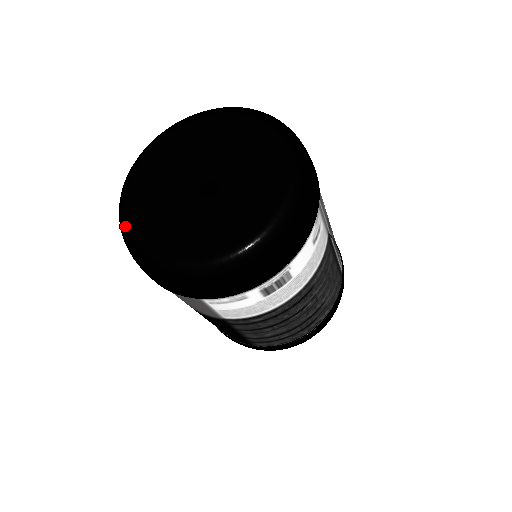
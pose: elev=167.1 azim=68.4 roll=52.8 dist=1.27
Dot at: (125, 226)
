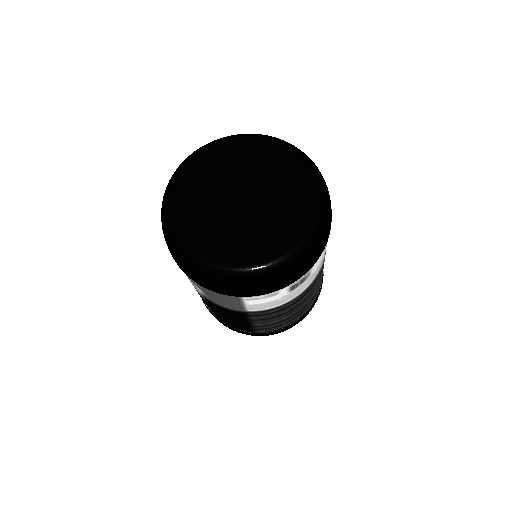
Dot at: (176, 237)
